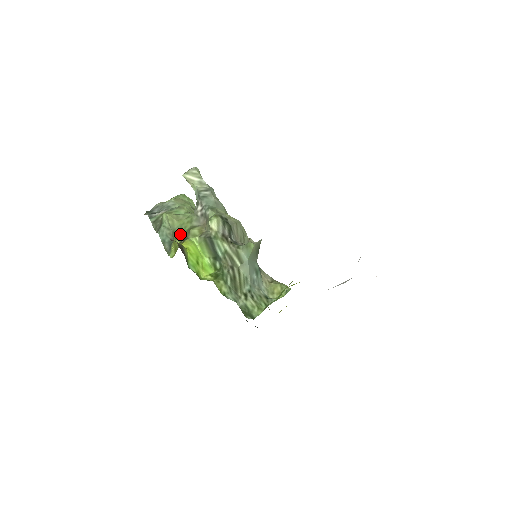
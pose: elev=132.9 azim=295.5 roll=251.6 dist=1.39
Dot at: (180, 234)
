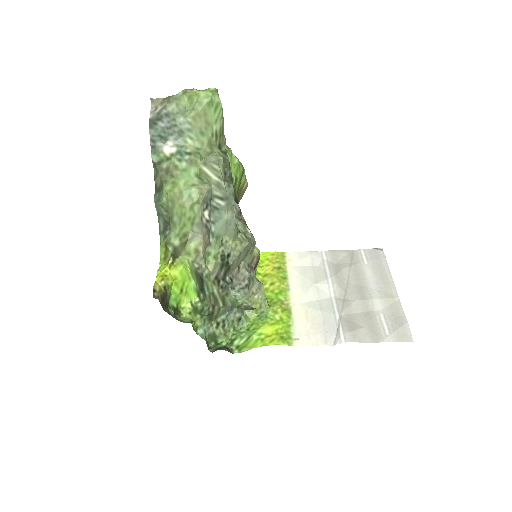
Dot at: (176, 230)
